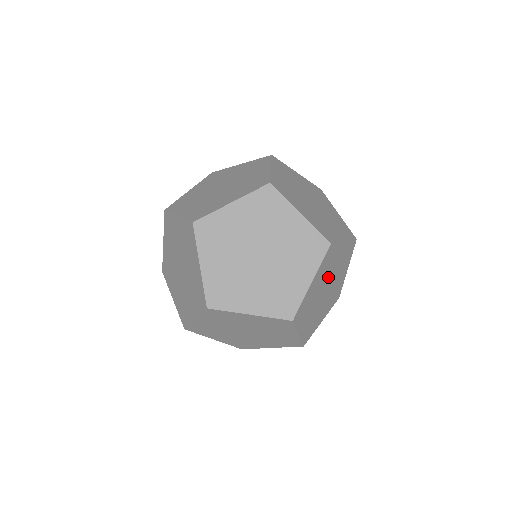
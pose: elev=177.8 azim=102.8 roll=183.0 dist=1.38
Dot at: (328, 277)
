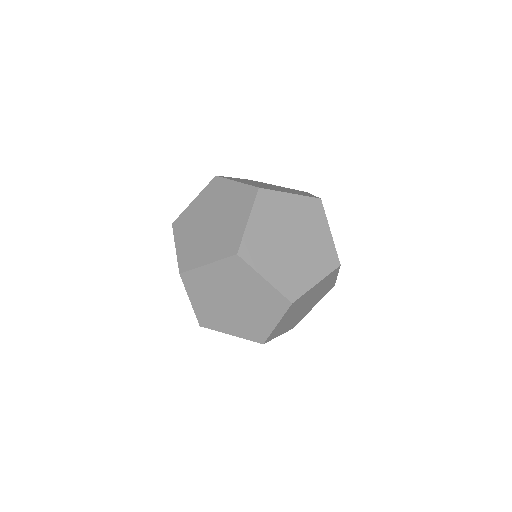
Dot at: (303, 303)
